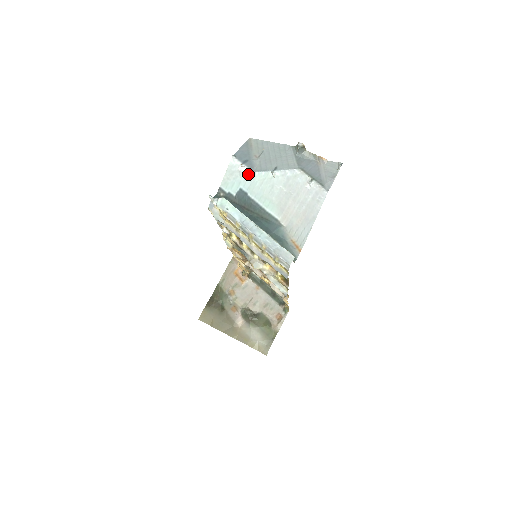
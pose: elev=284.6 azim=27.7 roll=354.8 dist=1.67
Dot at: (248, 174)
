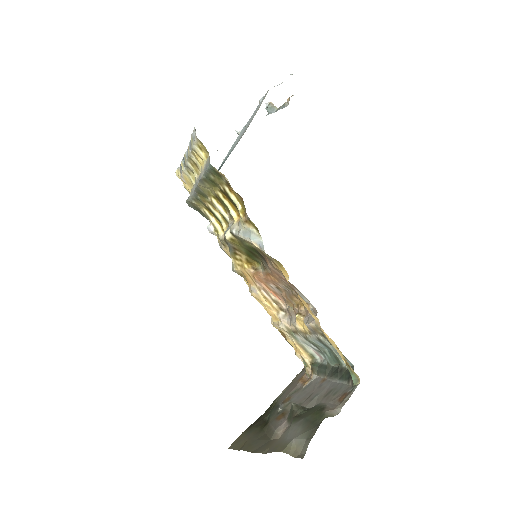
Dot at: occluded
